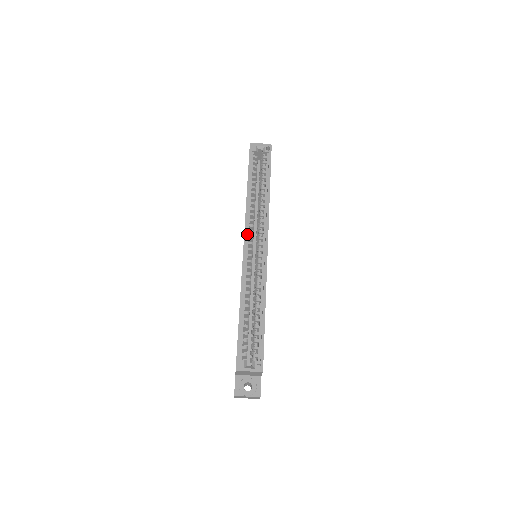
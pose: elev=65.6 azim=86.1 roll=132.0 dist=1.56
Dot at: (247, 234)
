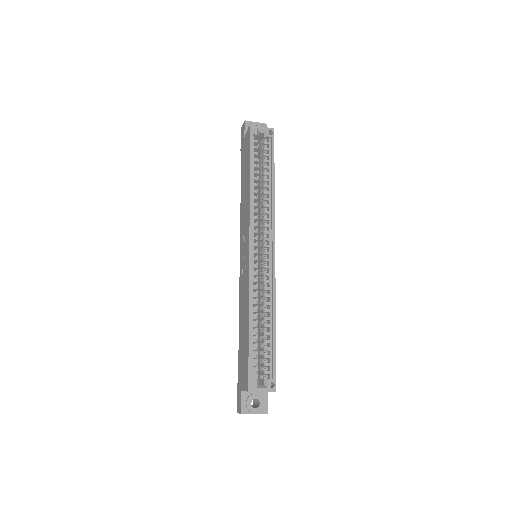
Dot at: (252, 234)
